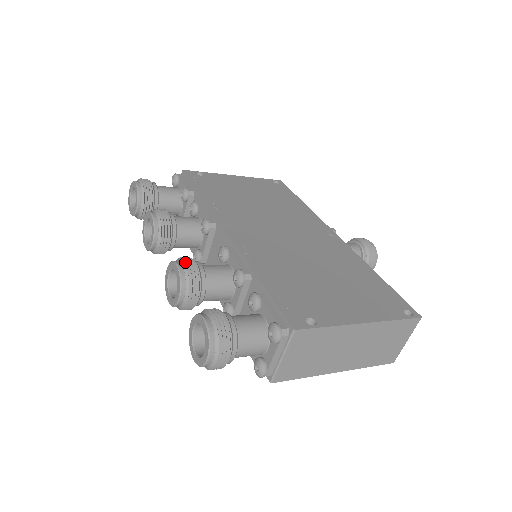
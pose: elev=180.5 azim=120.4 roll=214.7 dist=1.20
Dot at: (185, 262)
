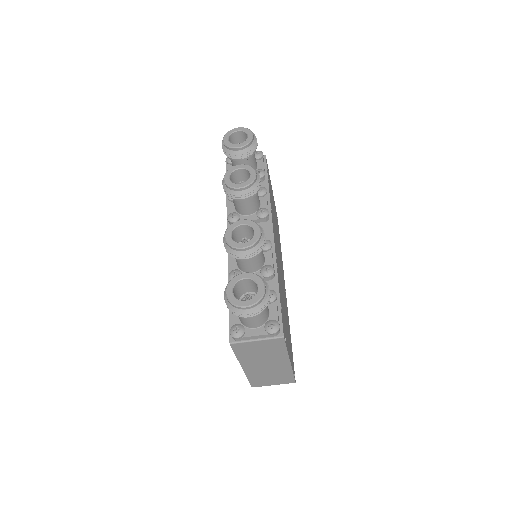
Dot at: (264, 233)
